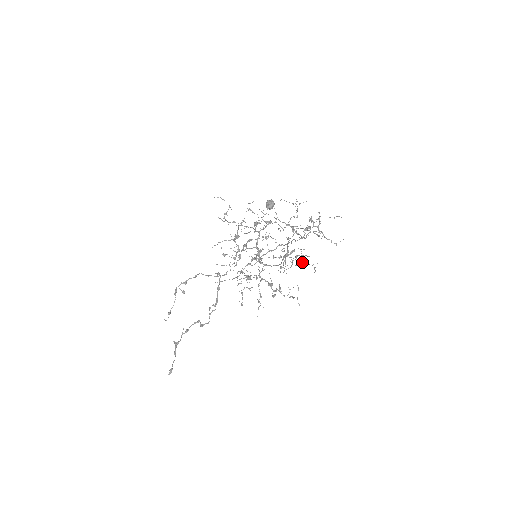
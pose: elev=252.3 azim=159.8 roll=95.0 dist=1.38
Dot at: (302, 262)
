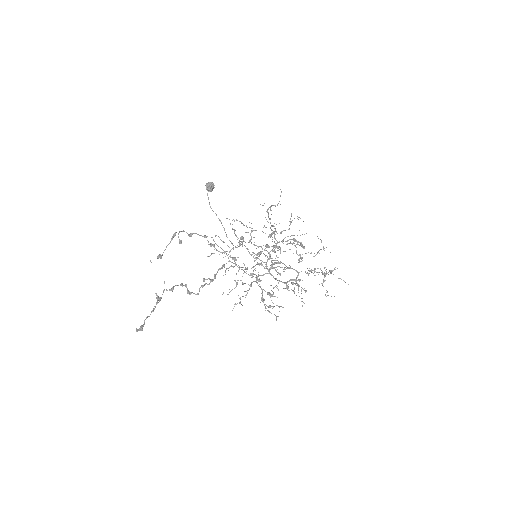
Dot at: occluded
